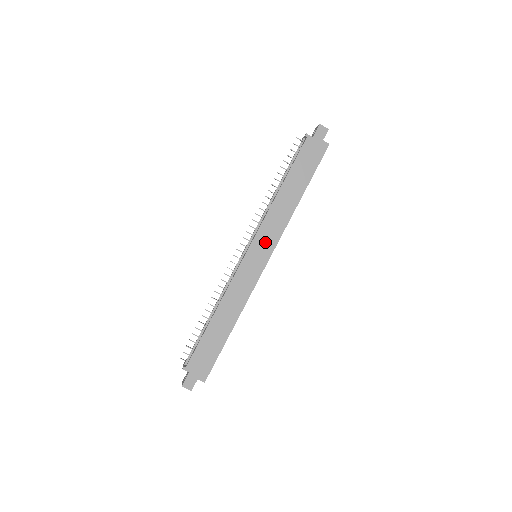
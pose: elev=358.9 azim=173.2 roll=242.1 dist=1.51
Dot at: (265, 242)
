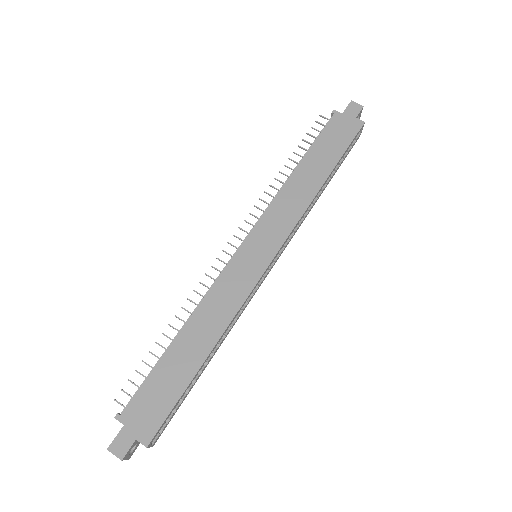
Dot at: (270, 234)
